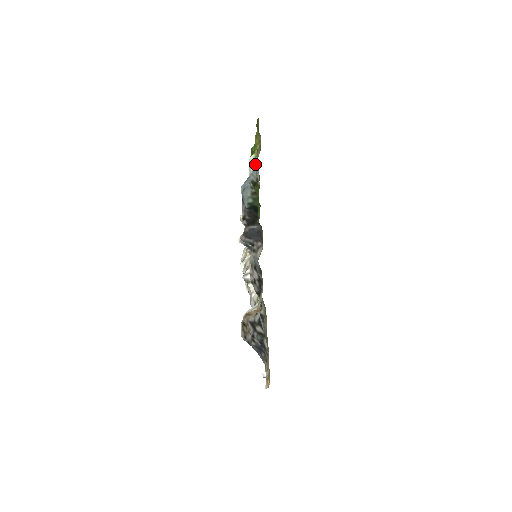
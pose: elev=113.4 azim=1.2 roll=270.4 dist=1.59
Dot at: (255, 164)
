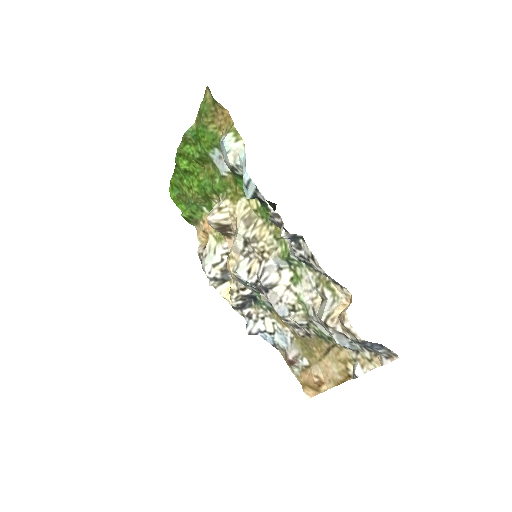
Dot at: (241, 143)
